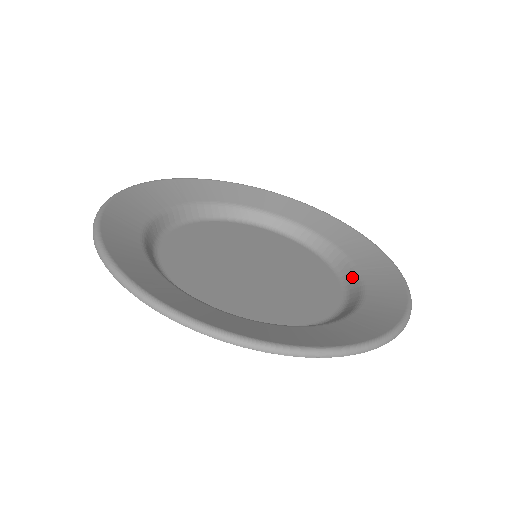
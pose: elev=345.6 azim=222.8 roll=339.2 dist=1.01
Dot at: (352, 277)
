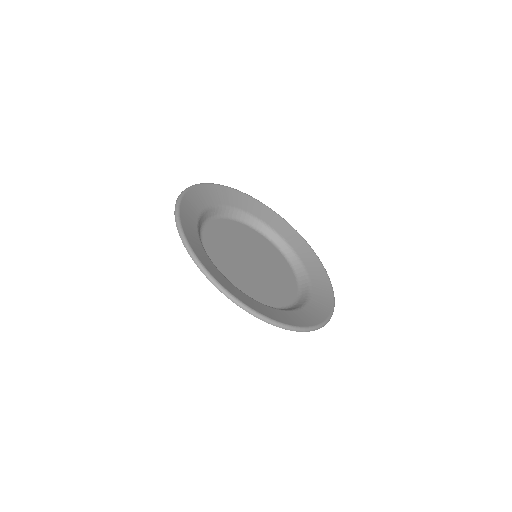
Dot at: (303, 300)
